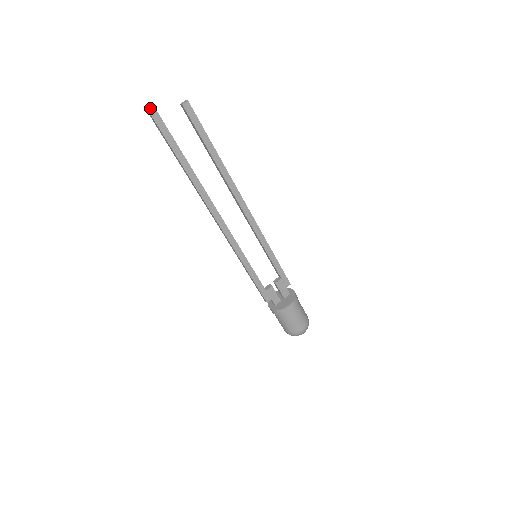
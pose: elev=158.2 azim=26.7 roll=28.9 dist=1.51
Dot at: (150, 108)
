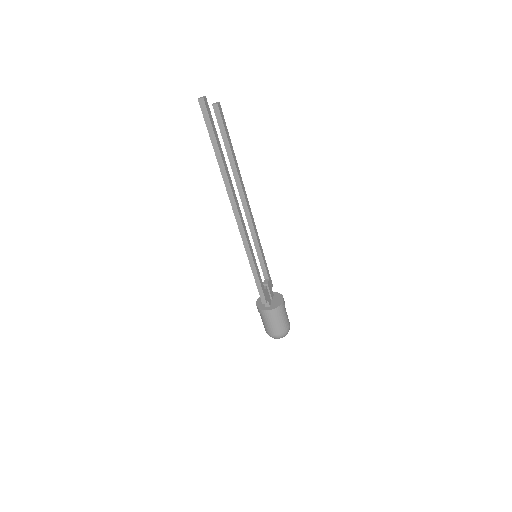
Dot at: (205, 99)
